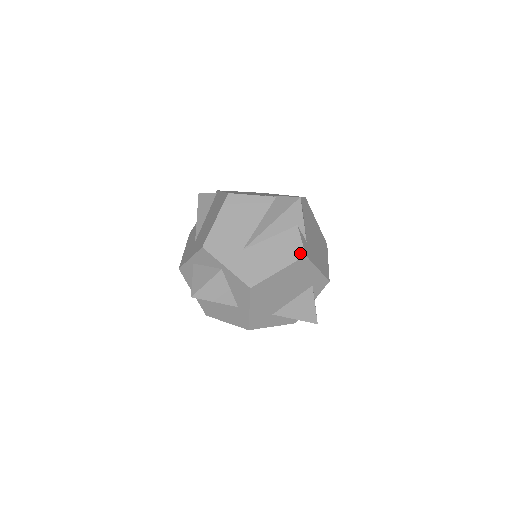
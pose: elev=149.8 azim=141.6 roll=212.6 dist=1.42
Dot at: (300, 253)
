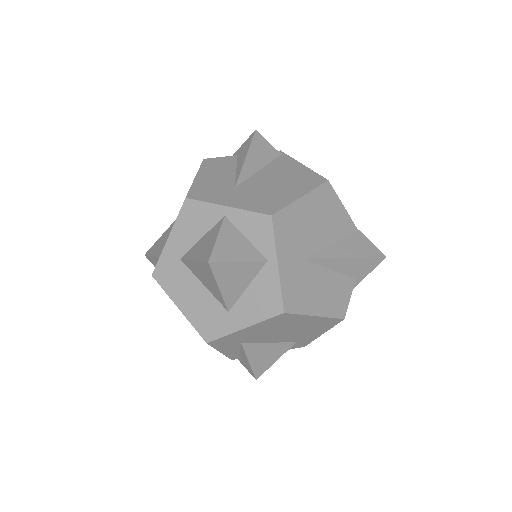
Dot at: (342, 312)
